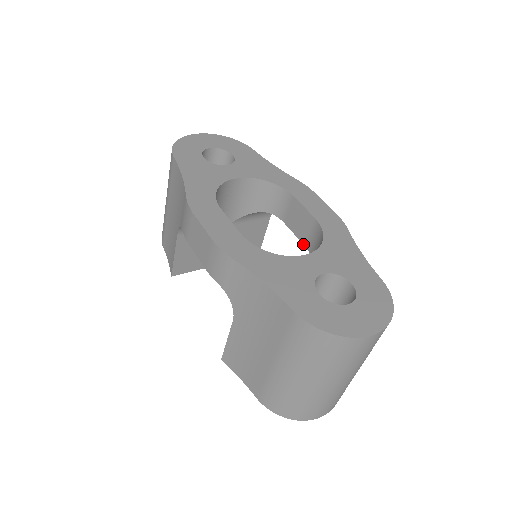
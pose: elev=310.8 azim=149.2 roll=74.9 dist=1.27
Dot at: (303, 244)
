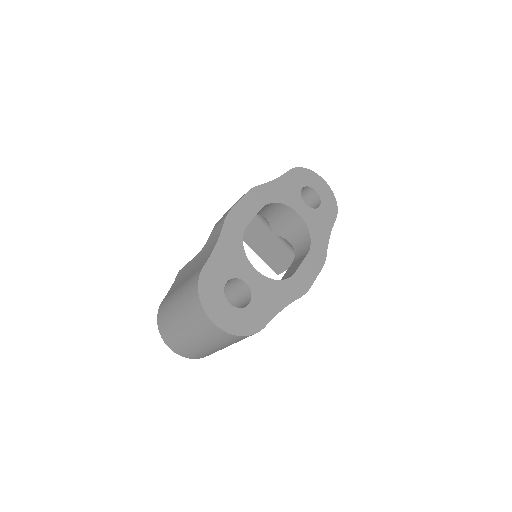
Dot at: occluded
